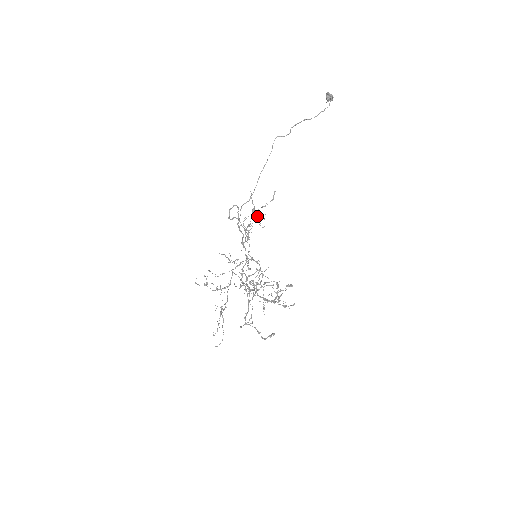
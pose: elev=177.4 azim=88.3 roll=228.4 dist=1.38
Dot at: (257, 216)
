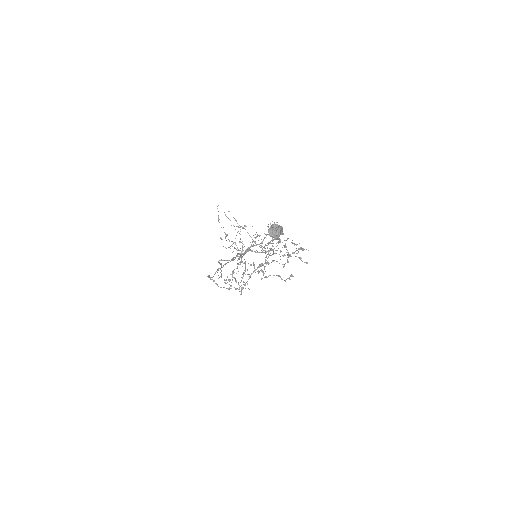
Dot at: occluded
